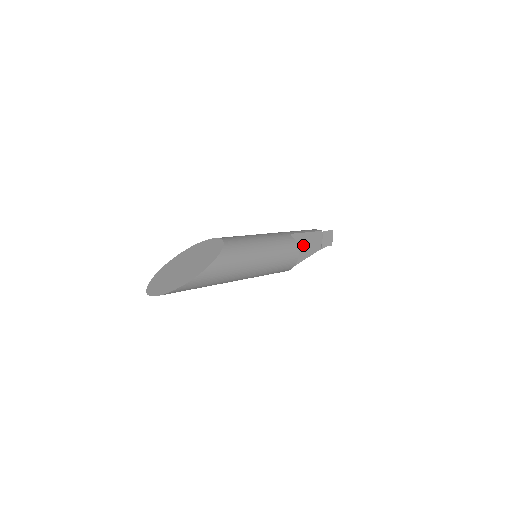
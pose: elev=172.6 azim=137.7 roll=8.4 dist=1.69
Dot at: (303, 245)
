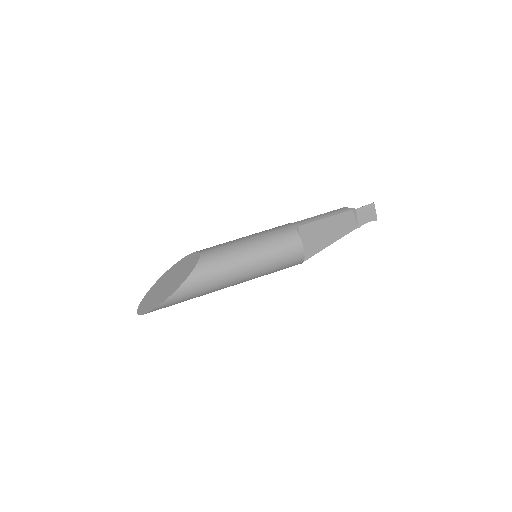
Dot at: (324, 231)
